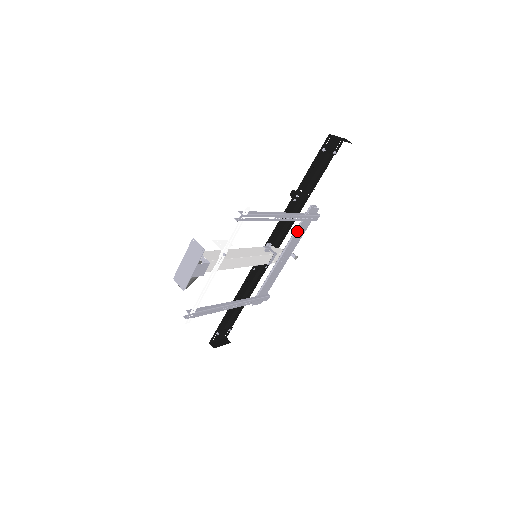
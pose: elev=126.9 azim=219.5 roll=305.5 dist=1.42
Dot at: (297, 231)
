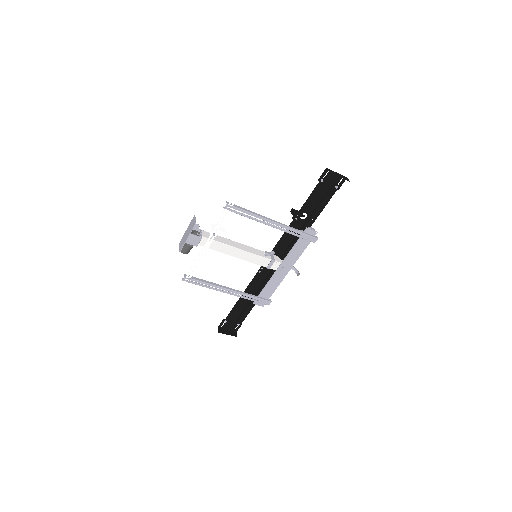
Dot at: (295, 246)
